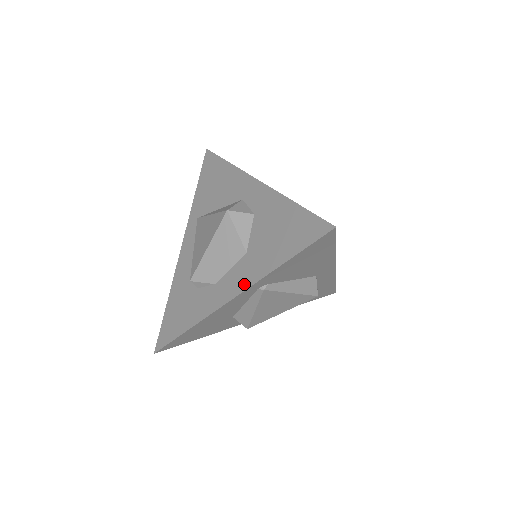
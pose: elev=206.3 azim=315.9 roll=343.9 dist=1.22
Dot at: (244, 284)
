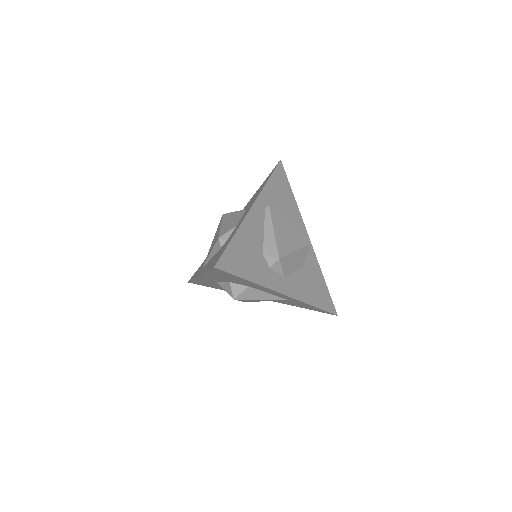
Dot at: occluded
